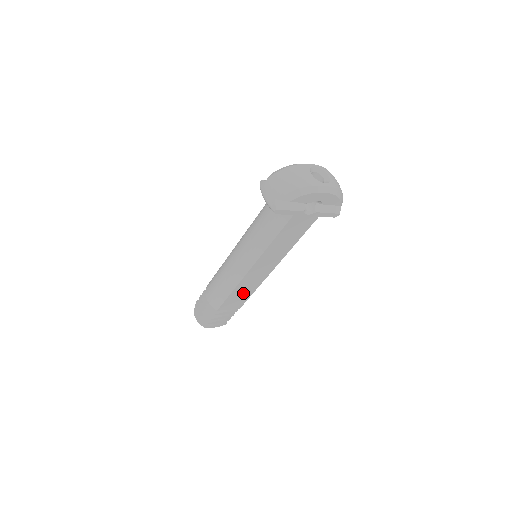
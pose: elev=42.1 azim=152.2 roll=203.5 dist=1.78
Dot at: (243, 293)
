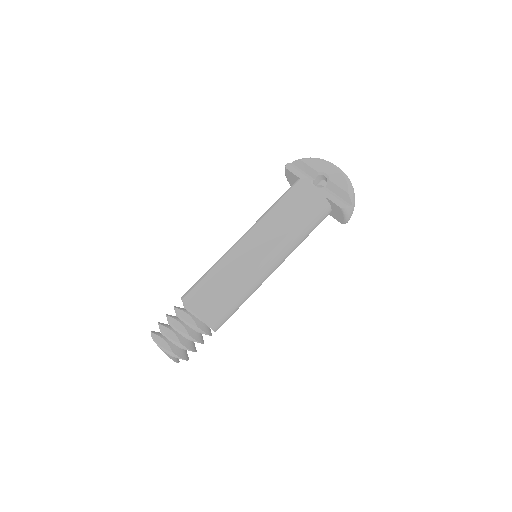
Dot at: (219, 285)
